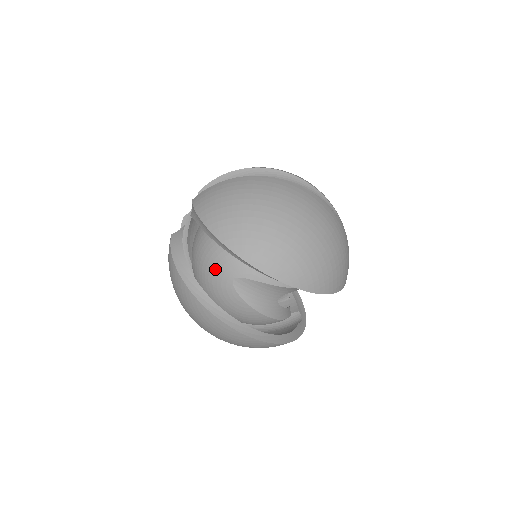
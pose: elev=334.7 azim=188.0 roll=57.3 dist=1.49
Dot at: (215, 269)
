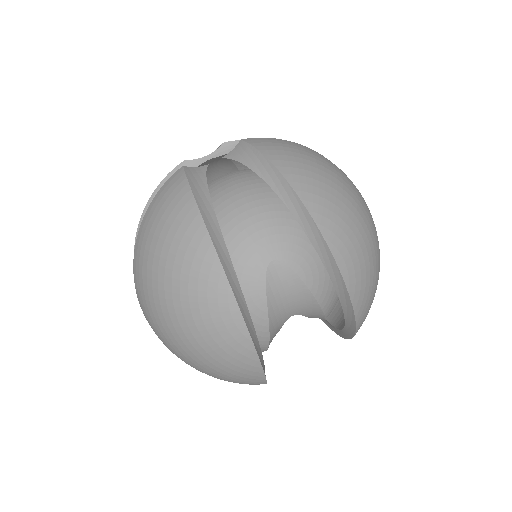
Dot at: (250, 236)
